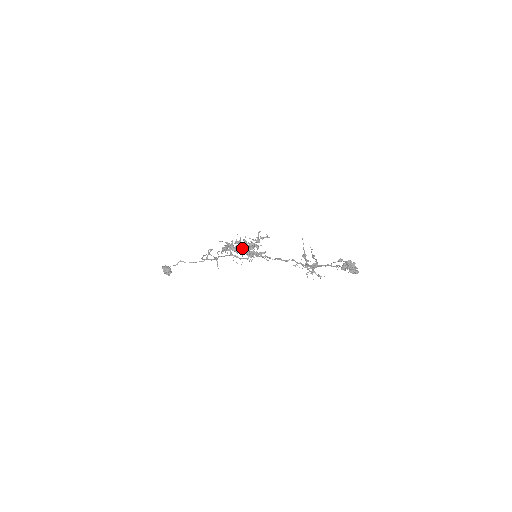
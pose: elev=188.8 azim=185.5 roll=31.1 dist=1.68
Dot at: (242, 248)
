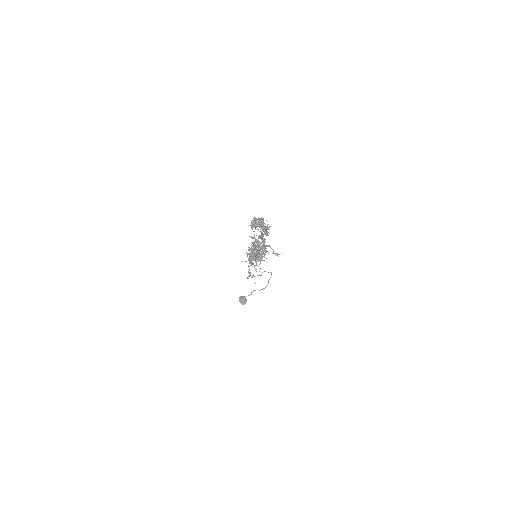
Dot at: (253, 253)
